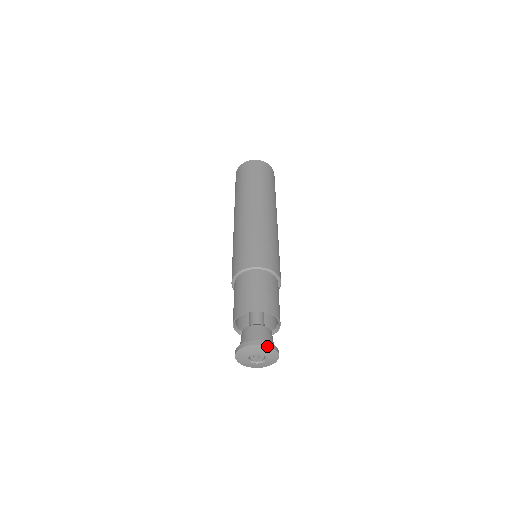
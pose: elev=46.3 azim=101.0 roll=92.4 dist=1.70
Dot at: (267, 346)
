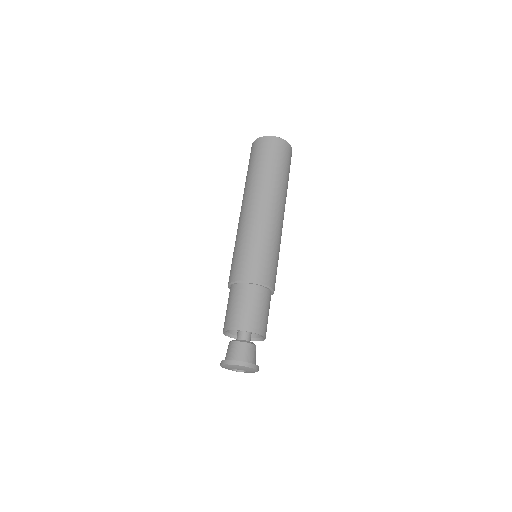
Dot at: (244, 366)
